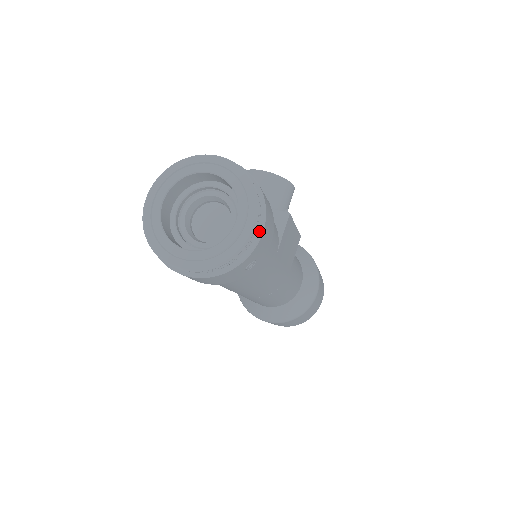
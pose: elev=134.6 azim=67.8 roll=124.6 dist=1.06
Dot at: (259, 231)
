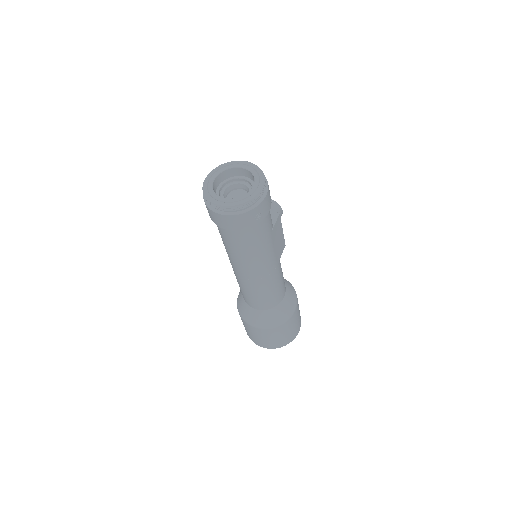
Dot at: (264, 194)
